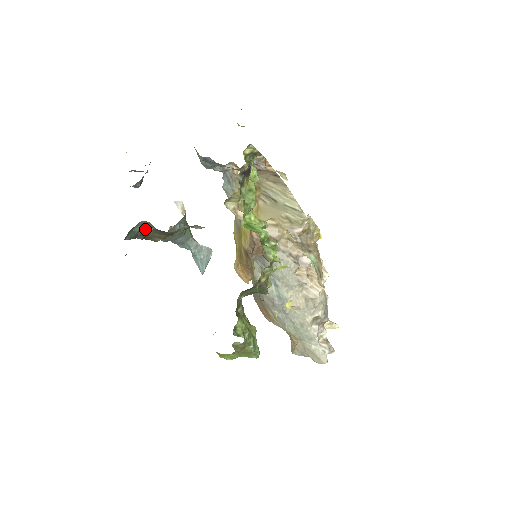
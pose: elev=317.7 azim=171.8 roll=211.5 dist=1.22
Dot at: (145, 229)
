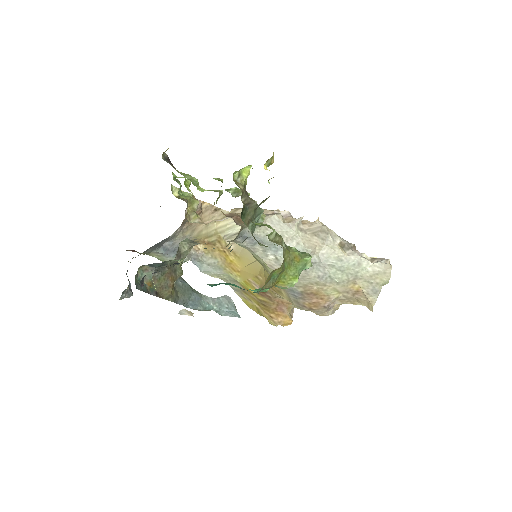
Dot at: (148, 279)
